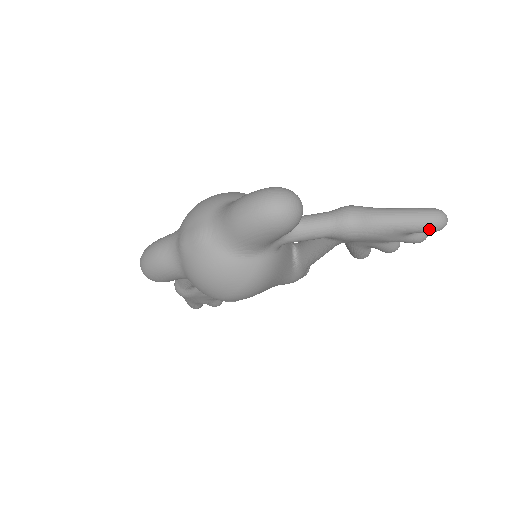
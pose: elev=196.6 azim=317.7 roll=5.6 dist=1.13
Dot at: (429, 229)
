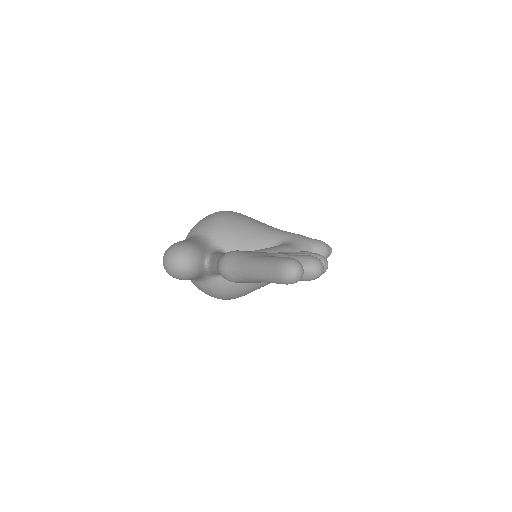
Dot at: (280, 283)
